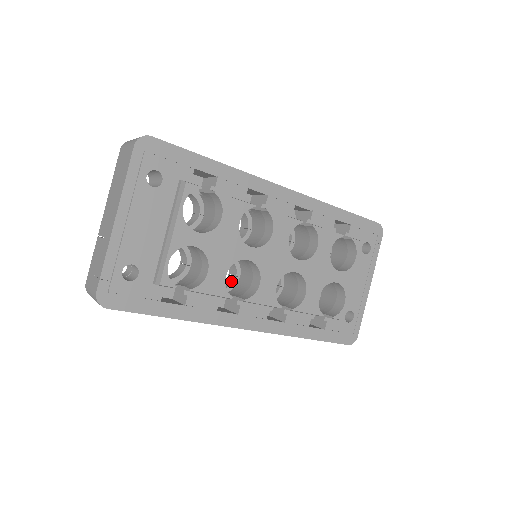
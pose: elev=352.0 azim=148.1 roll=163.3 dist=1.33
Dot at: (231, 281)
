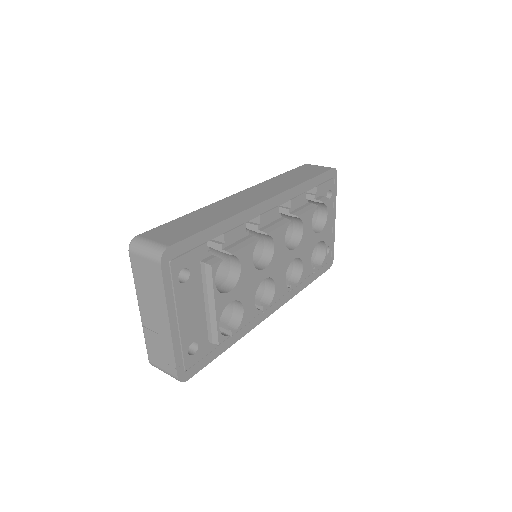
Dot at: occluded
